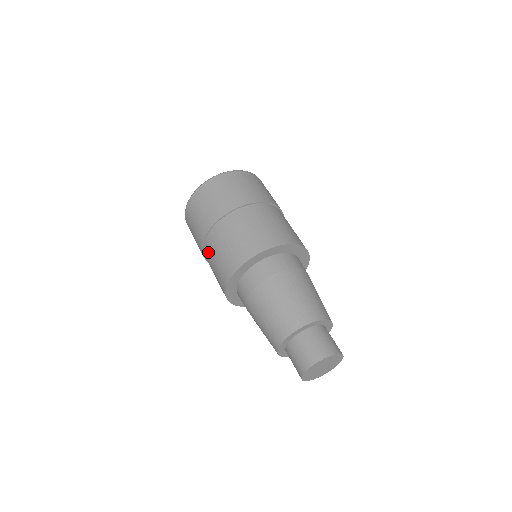
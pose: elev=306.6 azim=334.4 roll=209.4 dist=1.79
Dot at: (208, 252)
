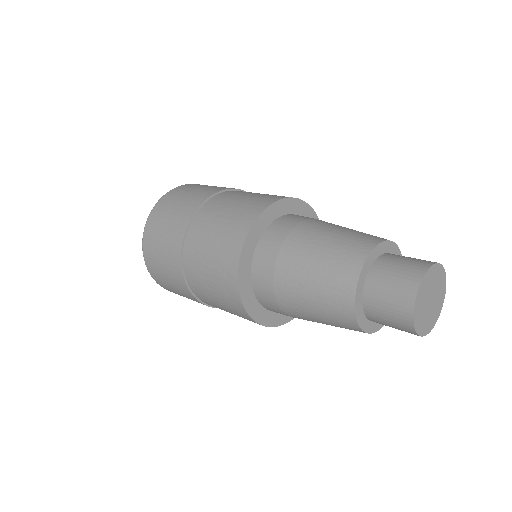
Dot at: (211, 210)
